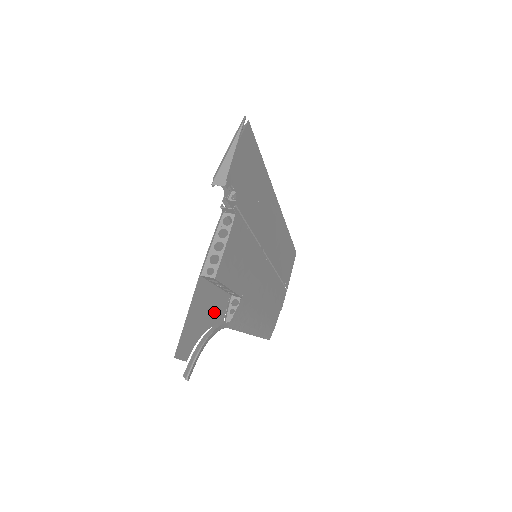
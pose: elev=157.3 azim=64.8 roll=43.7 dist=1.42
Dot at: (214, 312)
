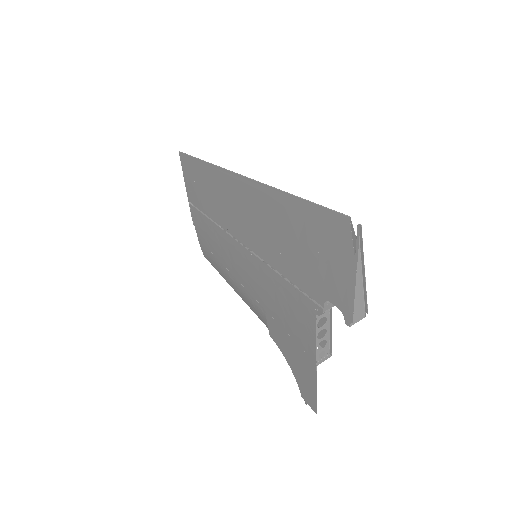
Dot at: (283, 347)
